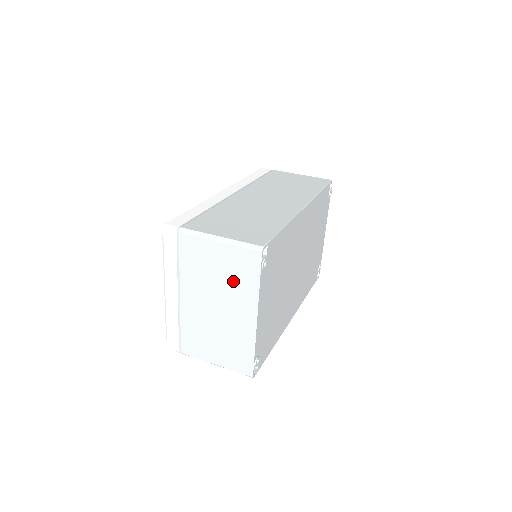
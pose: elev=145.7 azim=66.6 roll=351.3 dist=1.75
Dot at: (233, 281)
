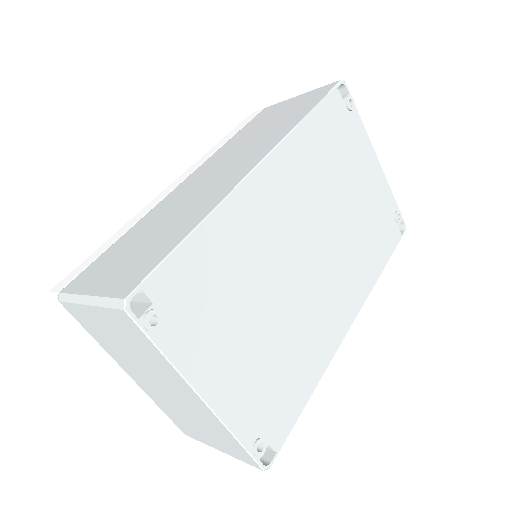
Dot at: (141, 353)
